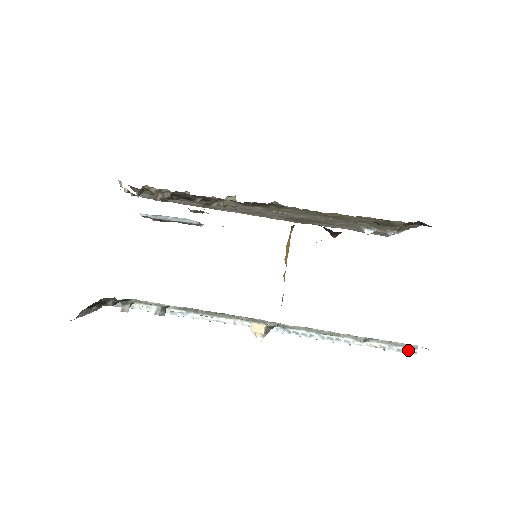
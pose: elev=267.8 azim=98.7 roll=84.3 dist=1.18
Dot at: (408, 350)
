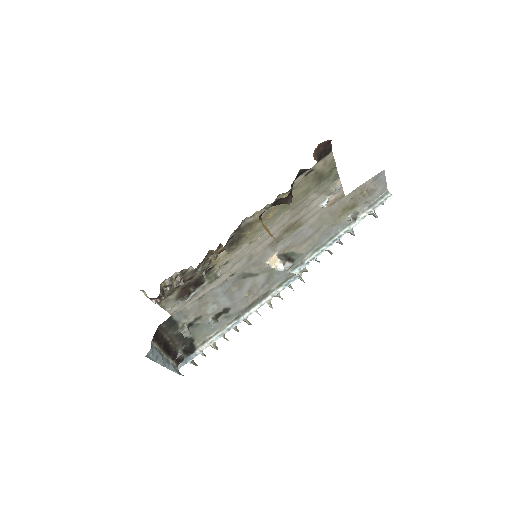
Dot at: (385, 198)
